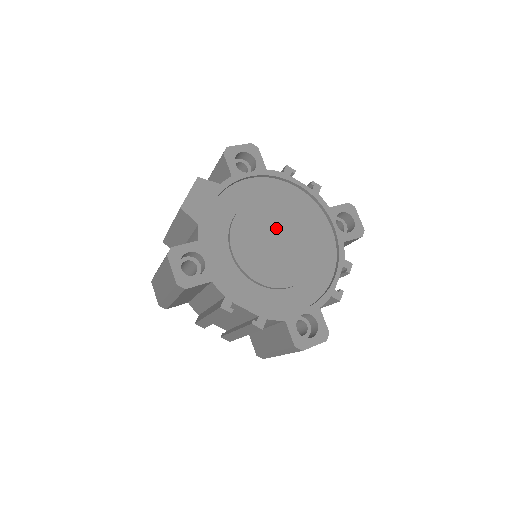
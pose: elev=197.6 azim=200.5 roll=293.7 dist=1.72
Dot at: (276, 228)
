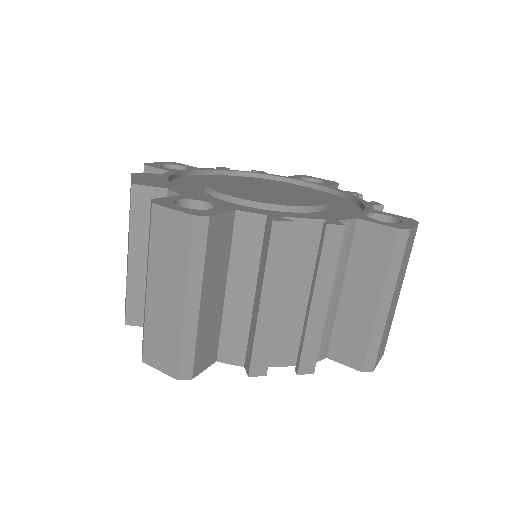
Dot at: (256, 185)
